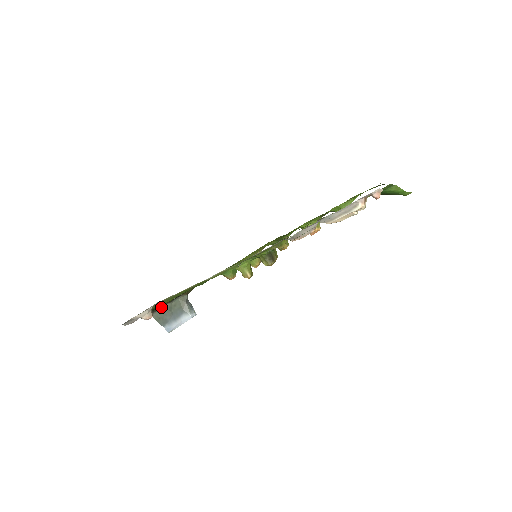
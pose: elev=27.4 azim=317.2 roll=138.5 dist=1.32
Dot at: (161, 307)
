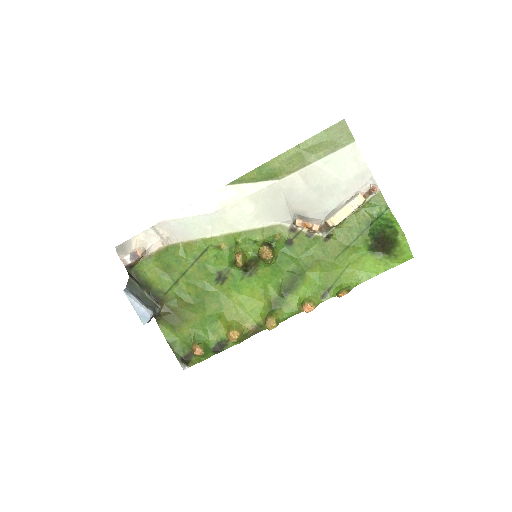
Dot at: (140, 285)
